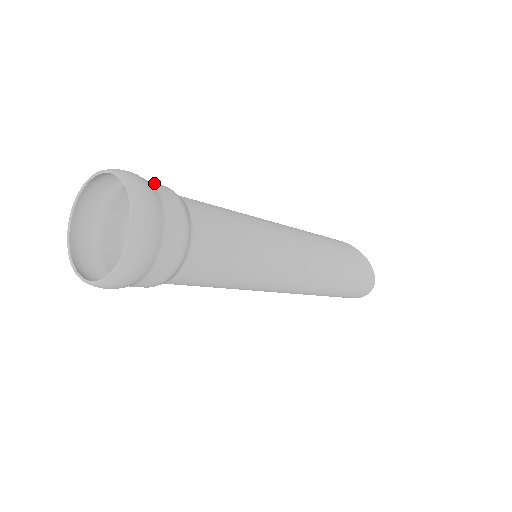
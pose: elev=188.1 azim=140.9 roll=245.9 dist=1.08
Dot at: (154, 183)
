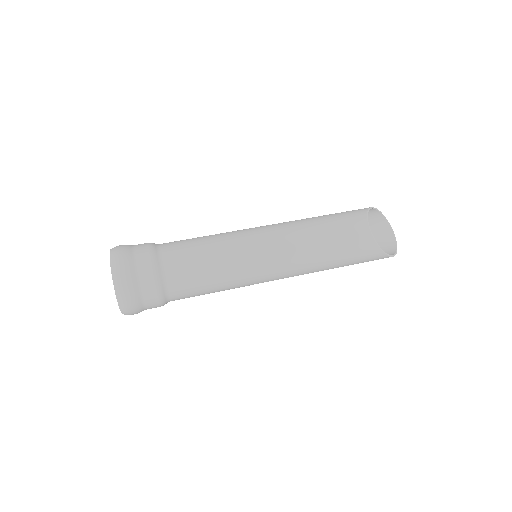
Dot at: (147, 297)
